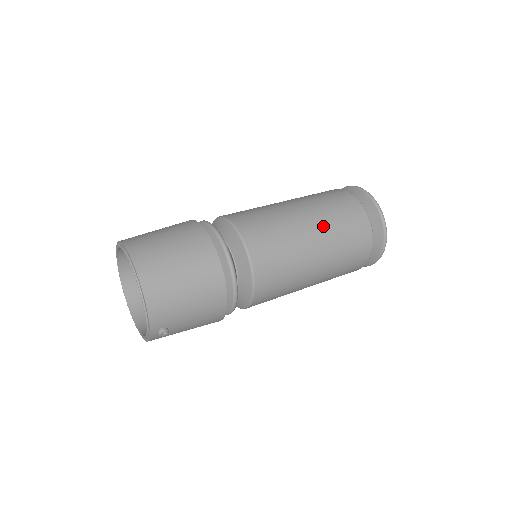
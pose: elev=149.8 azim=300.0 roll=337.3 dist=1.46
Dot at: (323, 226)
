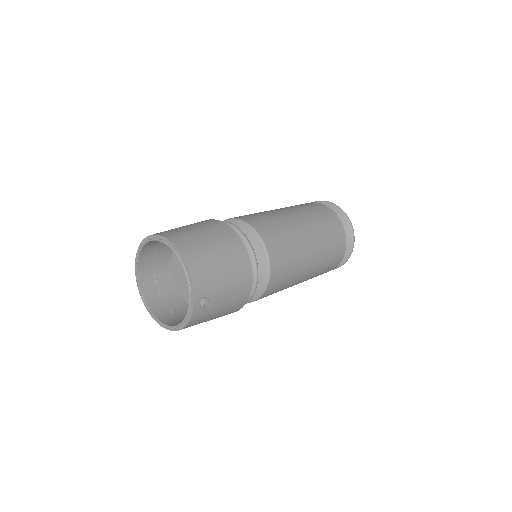
Dot at: (305, 217)
